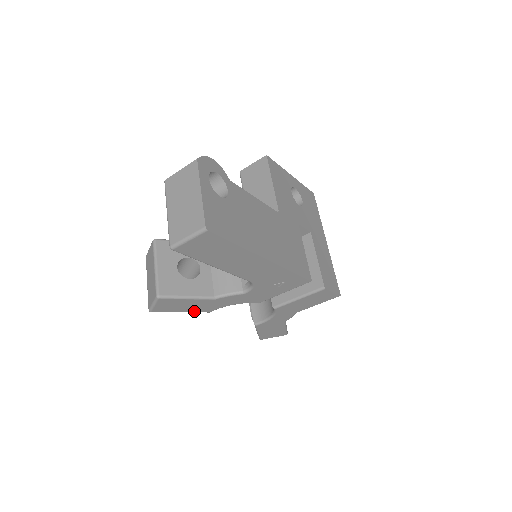
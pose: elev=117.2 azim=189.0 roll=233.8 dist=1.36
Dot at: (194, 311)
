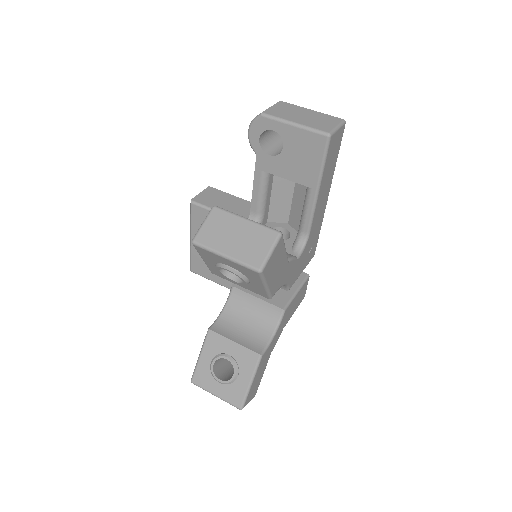
Dot at: (271, 288)
